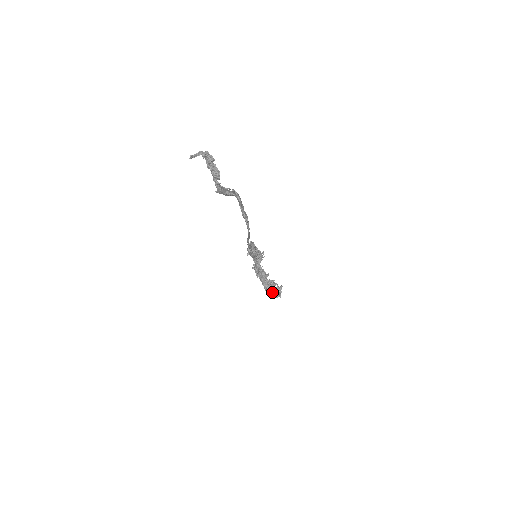
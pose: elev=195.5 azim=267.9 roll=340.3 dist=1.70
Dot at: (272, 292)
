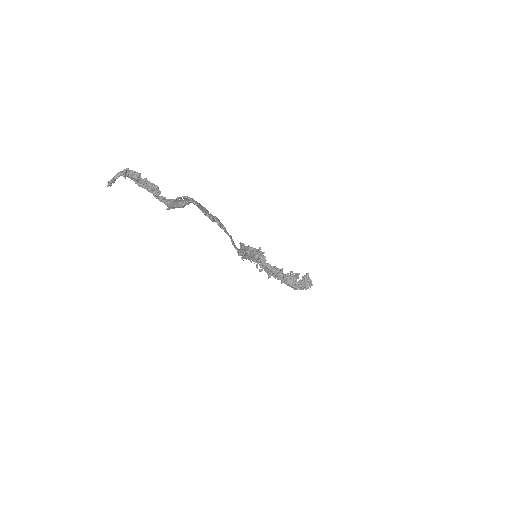
Dot at: (300, 285)
